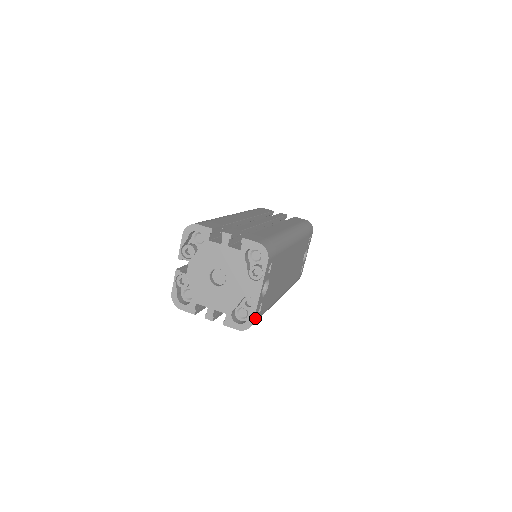
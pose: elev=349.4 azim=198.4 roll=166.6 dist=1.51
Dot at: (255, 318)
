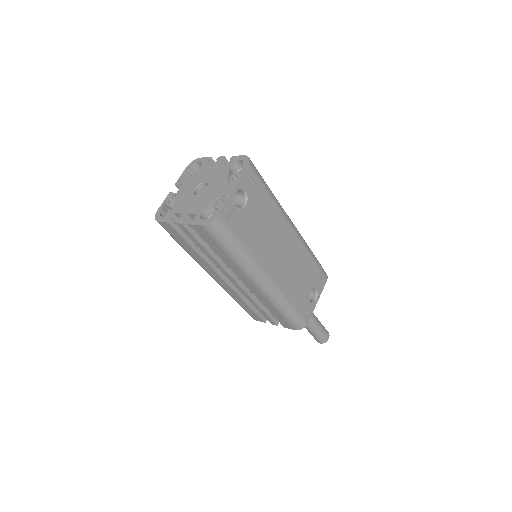
Dot at: (222, 215)
